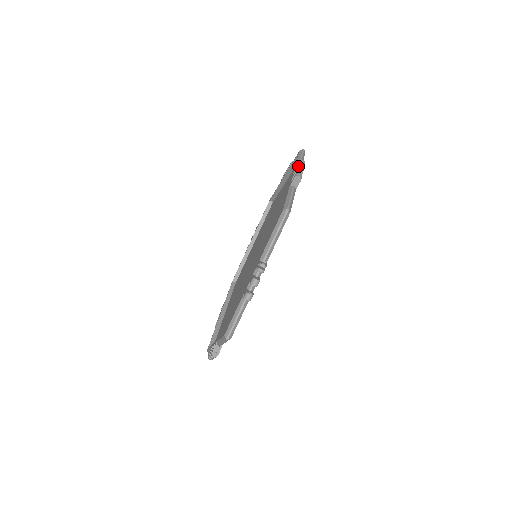
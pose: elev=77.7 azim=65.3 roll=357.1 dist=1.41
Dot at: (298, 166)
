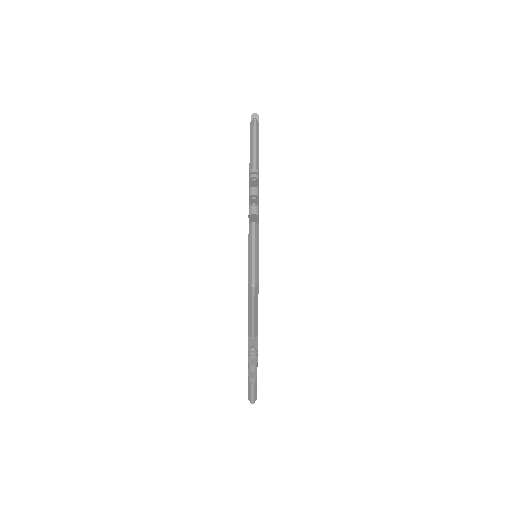
Dot at: occluded
